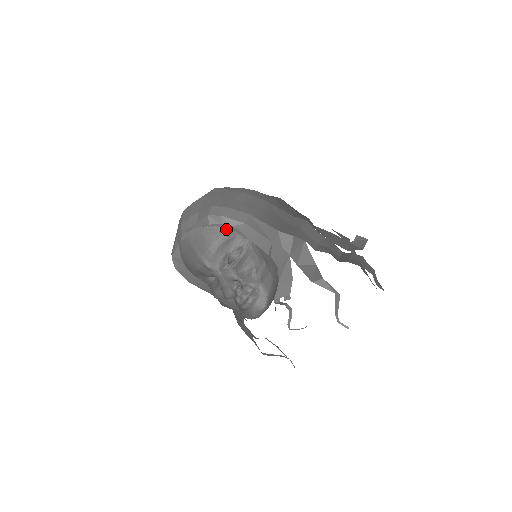
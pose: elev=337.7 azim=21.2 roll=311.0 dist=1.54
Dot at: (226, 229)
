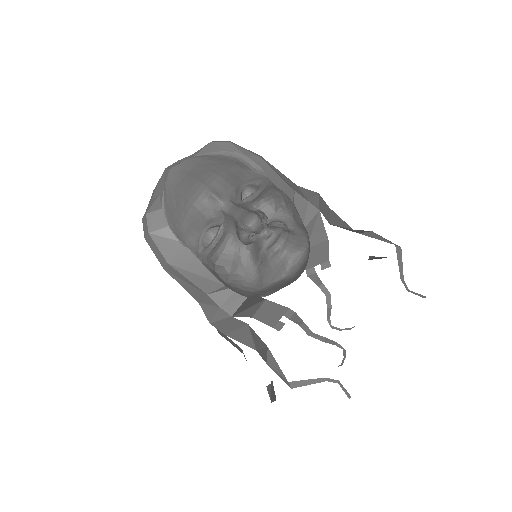
Dot at: (236, 159)
